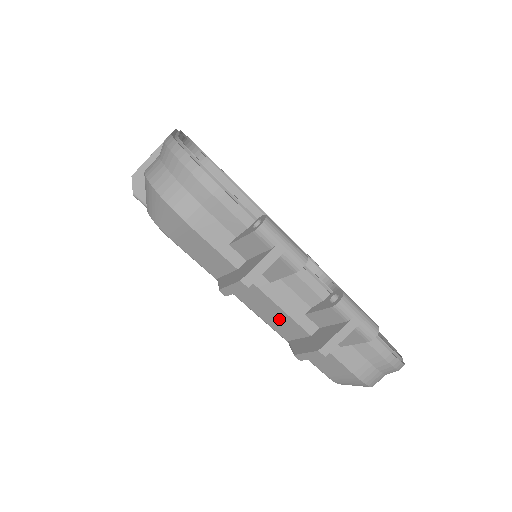
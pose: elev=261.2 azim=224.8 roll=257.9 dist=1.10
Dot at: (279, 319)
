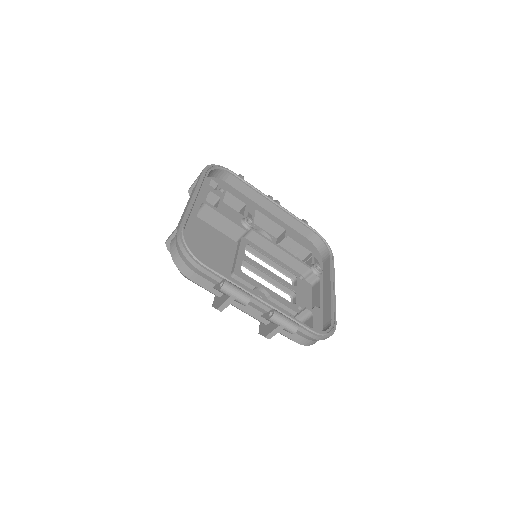
Dot at: occluded
